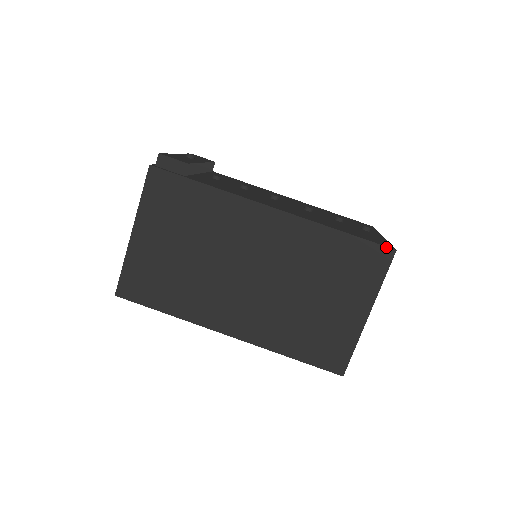
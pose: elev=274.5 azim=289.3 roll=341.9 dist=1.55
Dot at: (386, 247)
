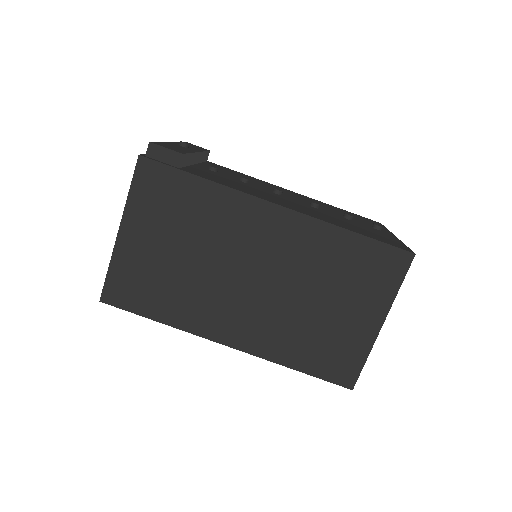
Dot at: (404, 250)
